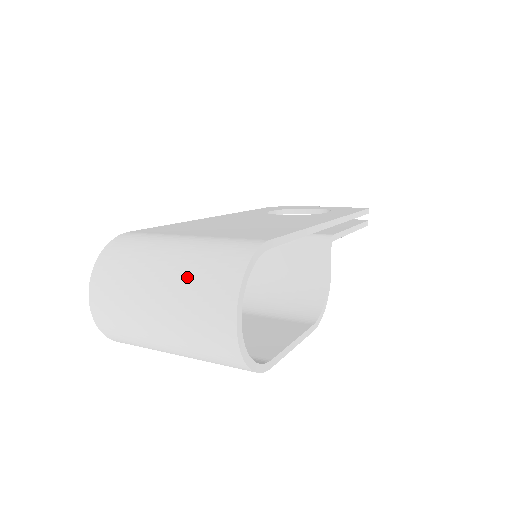
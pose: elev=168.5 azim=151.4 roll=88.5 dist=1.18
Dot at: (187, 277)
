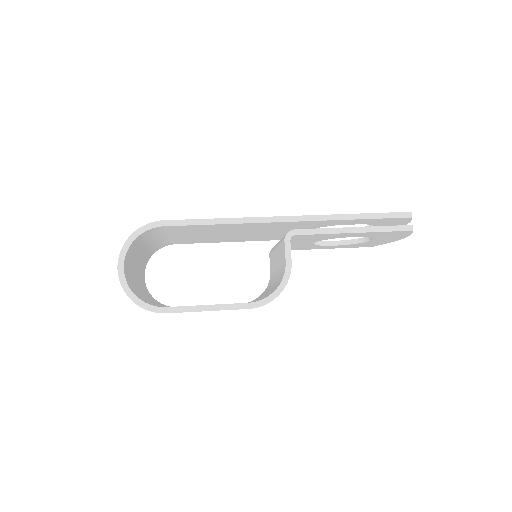
Dot at: occluded
